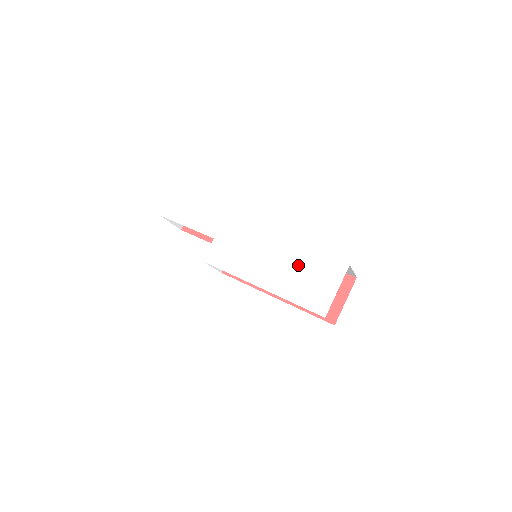
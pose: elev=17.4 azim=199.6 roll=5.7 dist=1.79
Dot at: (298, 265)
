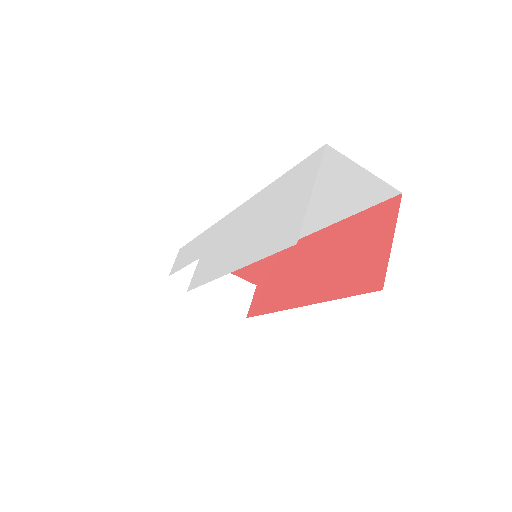
Dot at: (268, 207)
